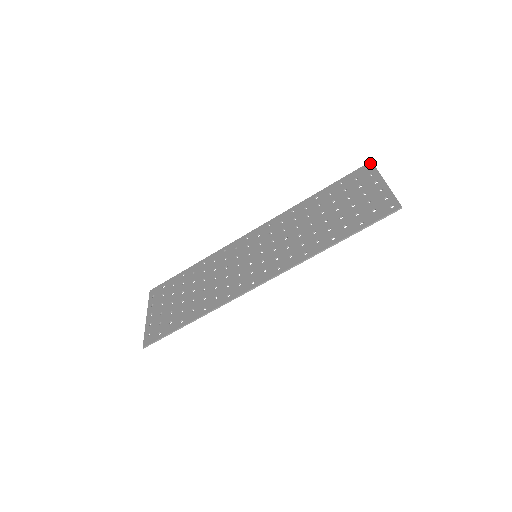
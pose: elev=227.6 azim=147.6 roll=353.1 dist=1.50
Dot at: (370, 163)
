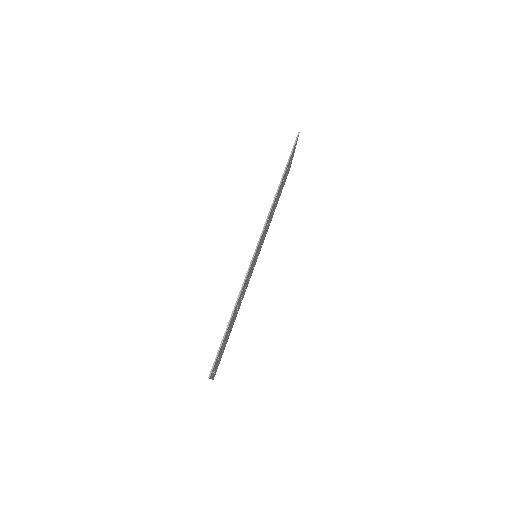
Dot at: occluded
